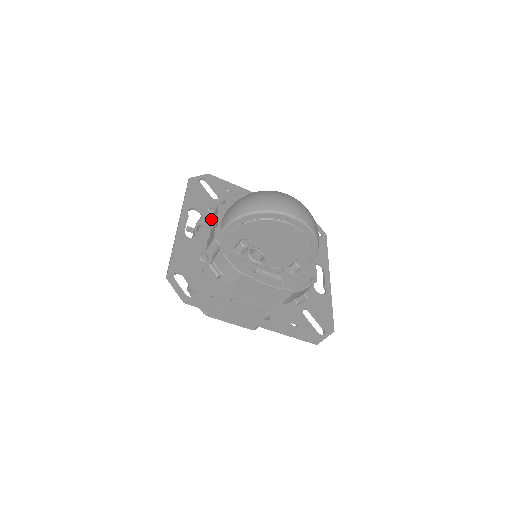
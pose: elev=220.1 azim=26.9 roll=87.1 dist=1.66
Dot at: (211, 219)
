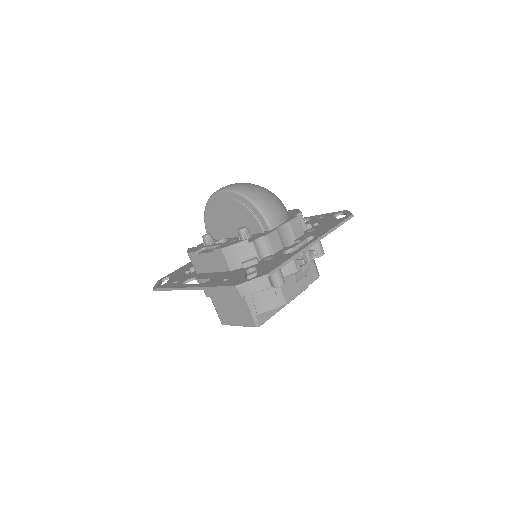
Dot at: occluded
